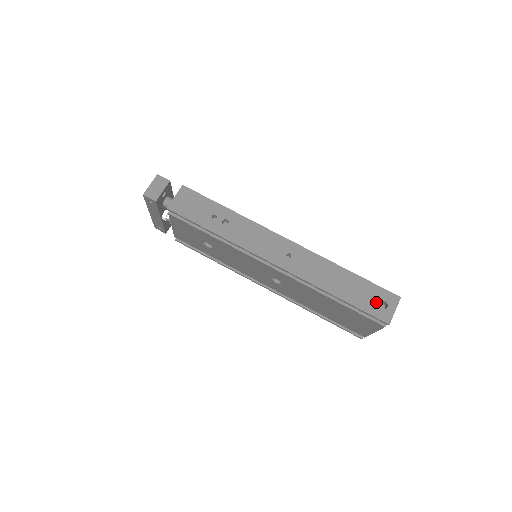
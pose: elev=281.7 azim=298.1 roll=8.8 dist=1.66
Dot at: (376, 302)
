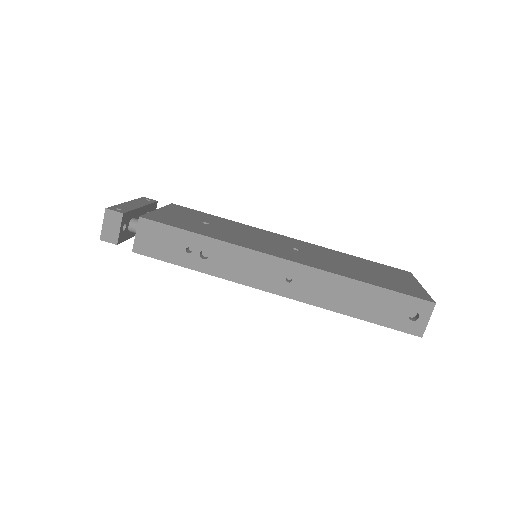
Dot at: (404, 315)
